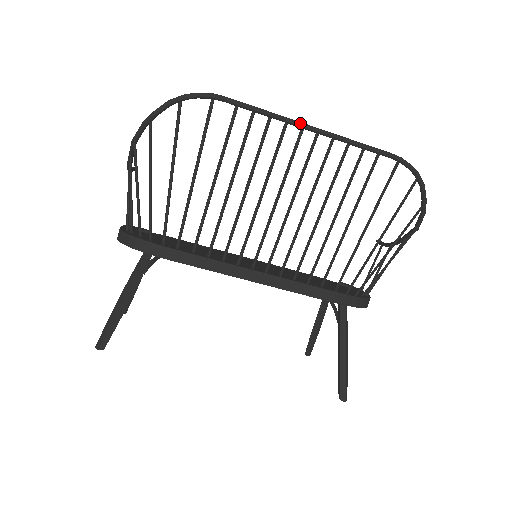
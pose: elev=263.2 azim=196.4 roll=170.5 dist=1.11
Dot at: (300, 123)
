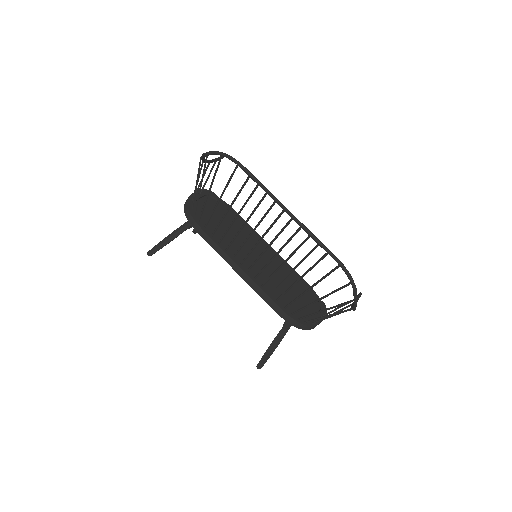
Dot at: (283, 206)
